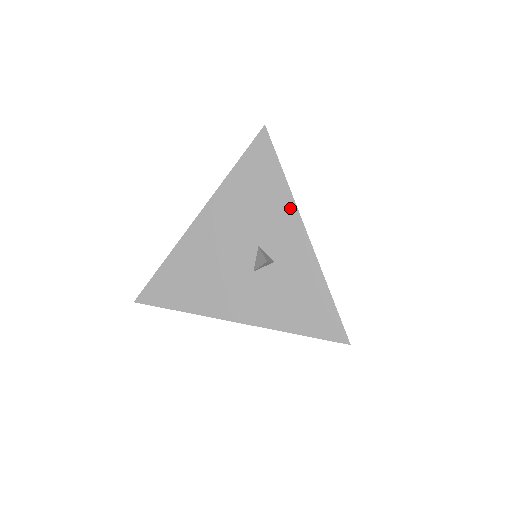
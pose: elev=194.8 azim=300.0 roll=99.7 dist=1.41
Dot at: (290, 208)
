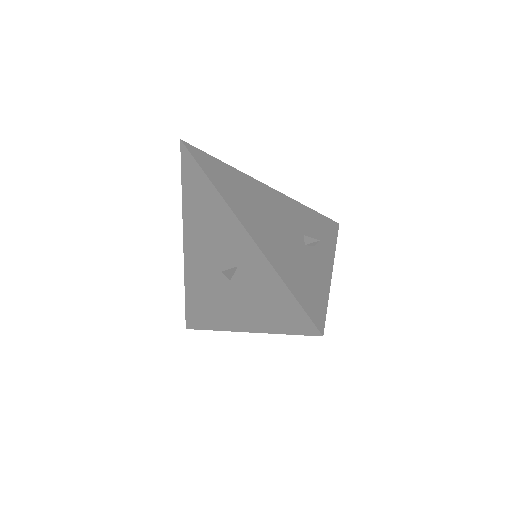
Dot at: (225, 209)
